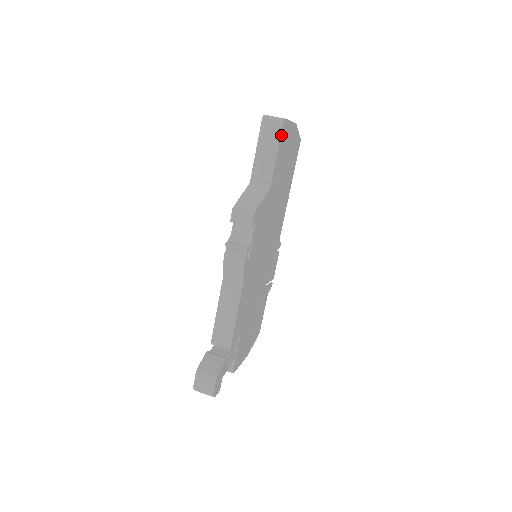
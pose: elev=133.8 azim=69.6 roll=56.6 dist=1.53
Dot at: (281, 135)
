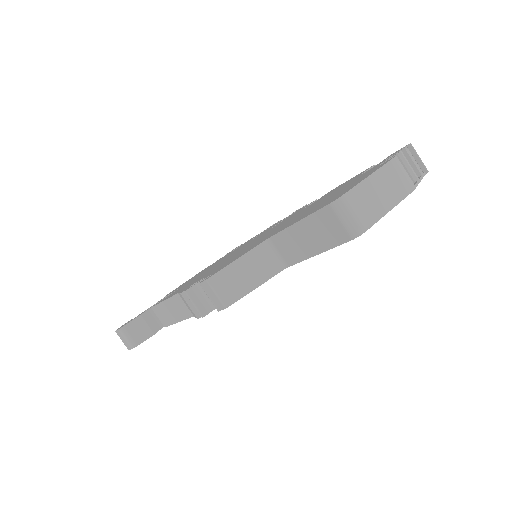
Dot at: (341, 243)
